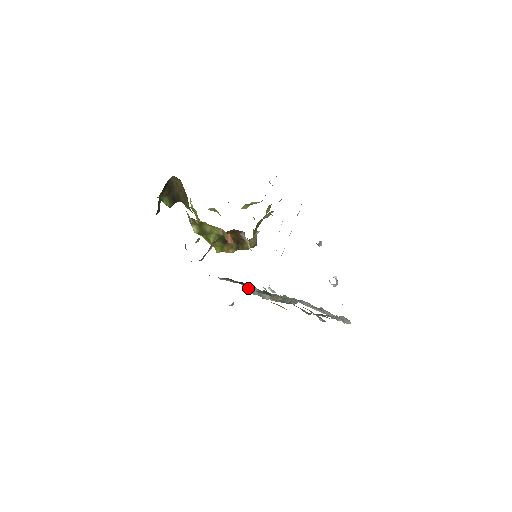
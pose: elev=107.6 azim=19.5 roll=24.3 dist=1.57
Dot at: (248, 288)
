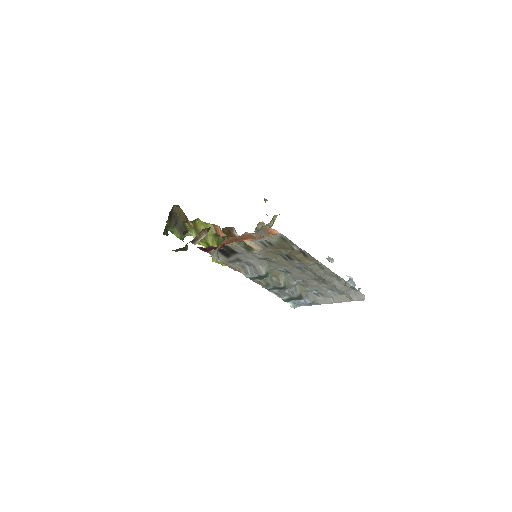
Dot at: (247, 271)
